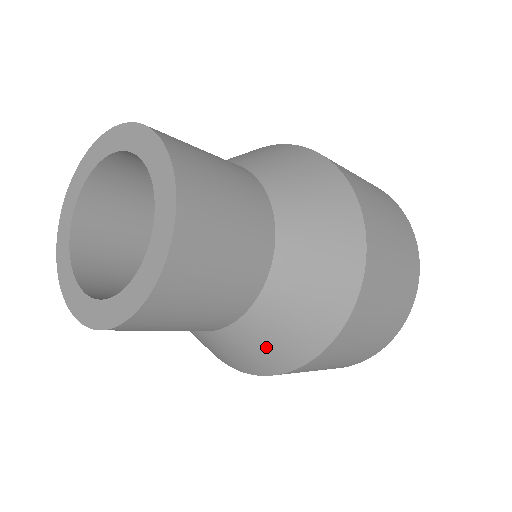
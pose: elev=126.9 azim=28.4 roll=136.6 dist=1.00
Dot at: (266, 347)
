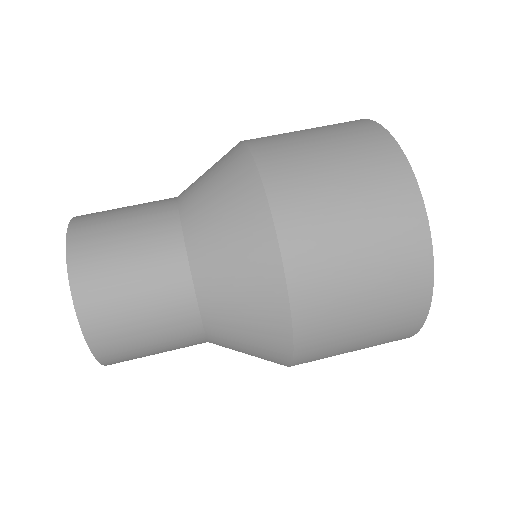
Dot at: (242, 307)
